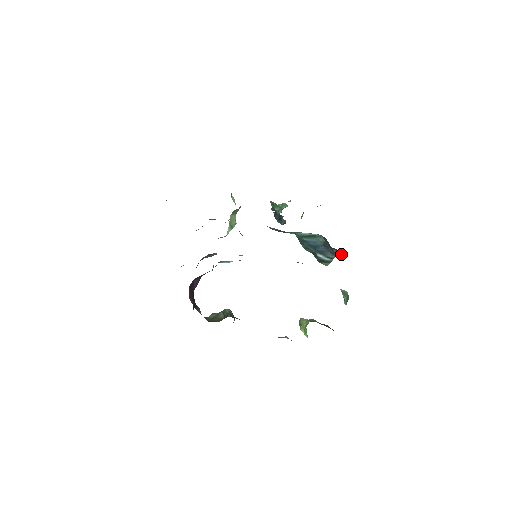
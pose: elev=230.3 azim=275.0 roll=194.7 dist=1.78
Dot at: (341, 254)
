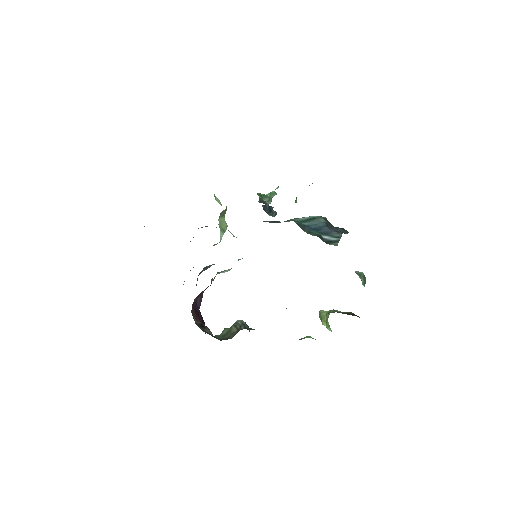
Dot at: (347, 231)
